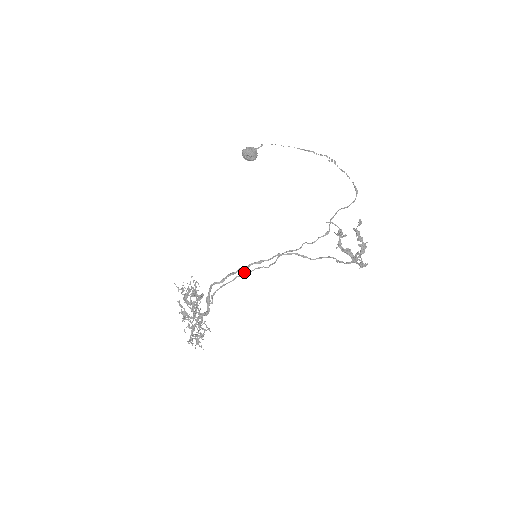
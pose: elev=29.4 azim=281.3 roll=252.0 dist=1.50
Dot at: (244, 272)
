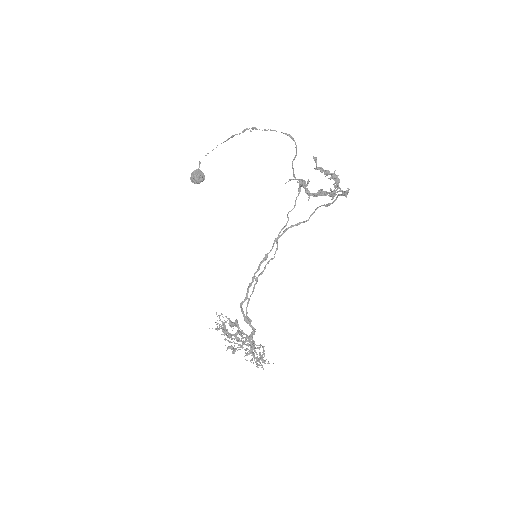
Dot at: (258, 276)
